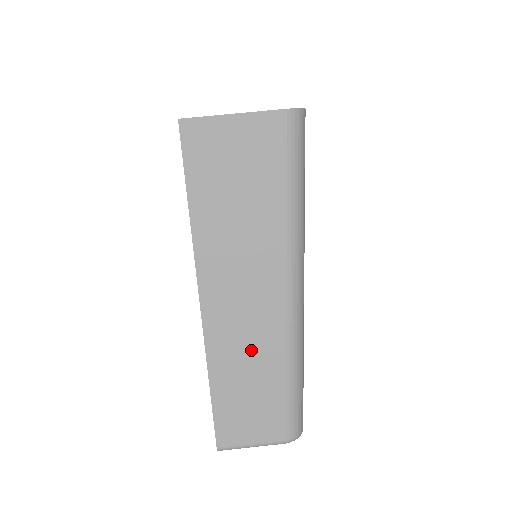
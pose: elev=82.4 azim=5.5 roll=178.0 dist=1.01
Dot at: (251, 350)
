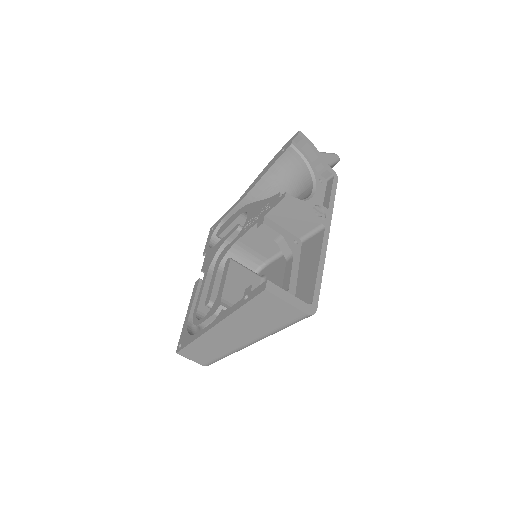
Dot at: (217, 345)
